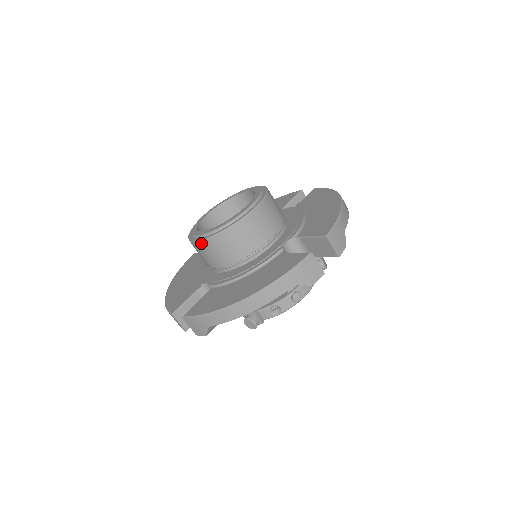
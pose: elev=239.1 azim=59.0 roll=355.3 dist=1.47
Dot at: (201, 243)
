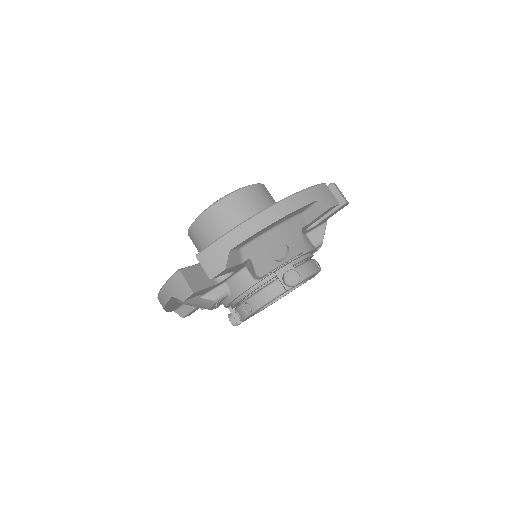
Dot at: occluded
